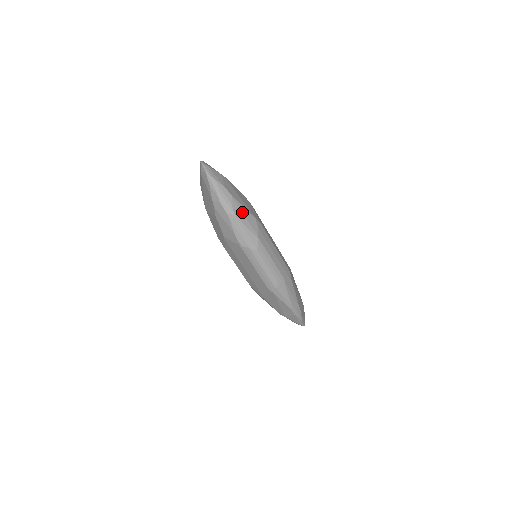
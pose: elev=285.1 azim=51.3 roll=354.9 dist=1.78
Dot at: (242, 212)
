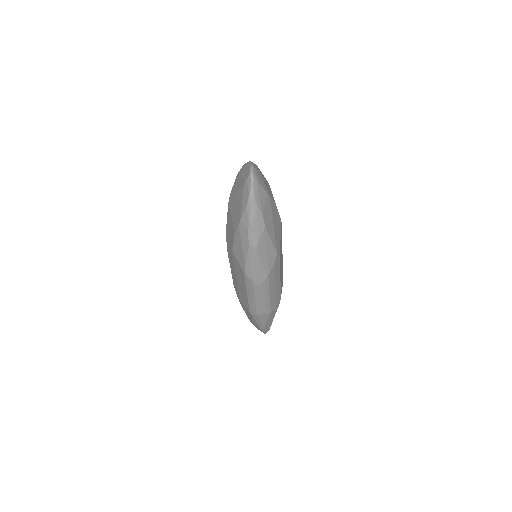
Dot at: (266, 247)
